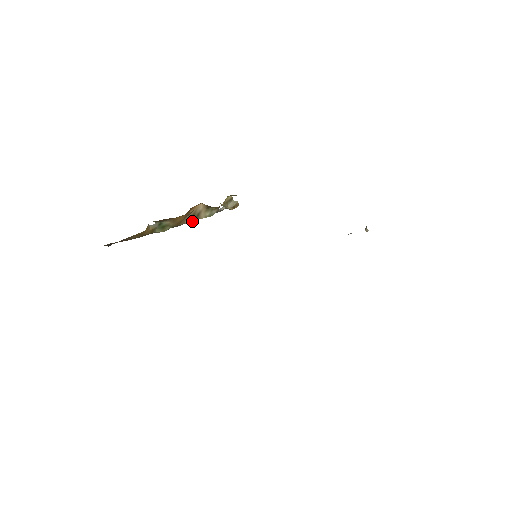
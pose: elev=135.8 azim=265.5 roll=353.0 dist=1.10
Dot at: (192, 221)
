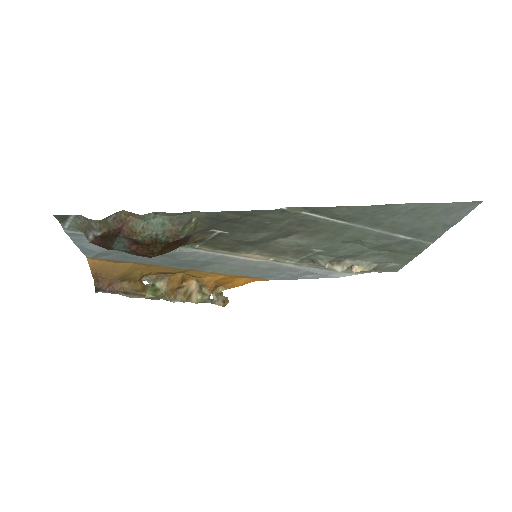
Dot at: (183, 301)
